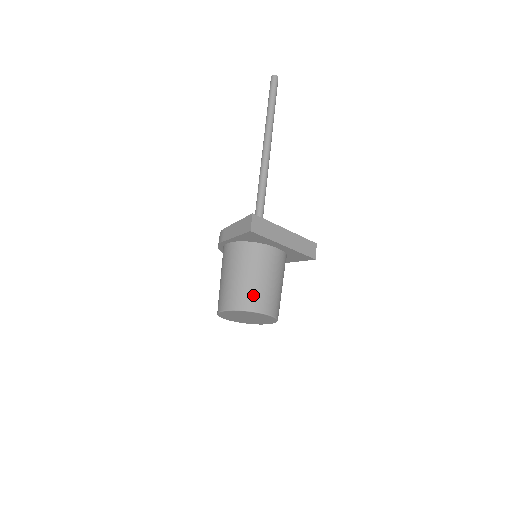
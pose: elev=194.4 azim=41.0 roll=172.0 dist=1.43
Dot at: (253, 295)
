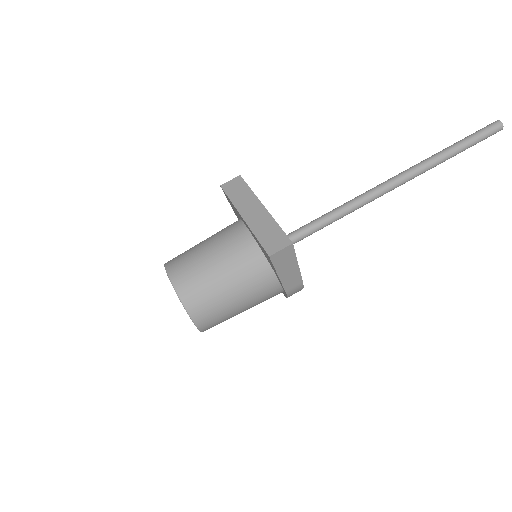
Dot at: (182, 254)
